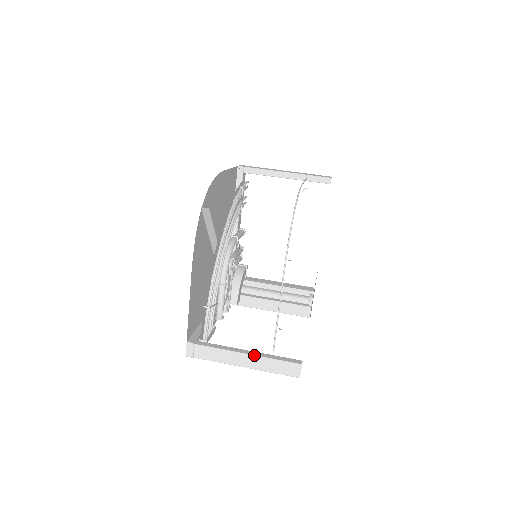
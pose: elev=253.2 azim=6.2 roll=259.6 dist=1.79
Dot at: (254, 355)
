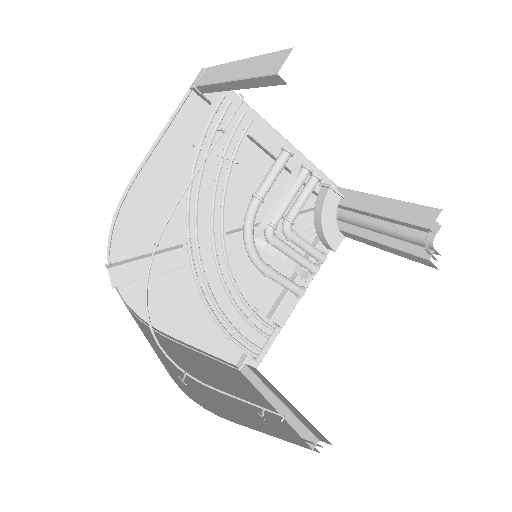
Dot at: (276, 410)
